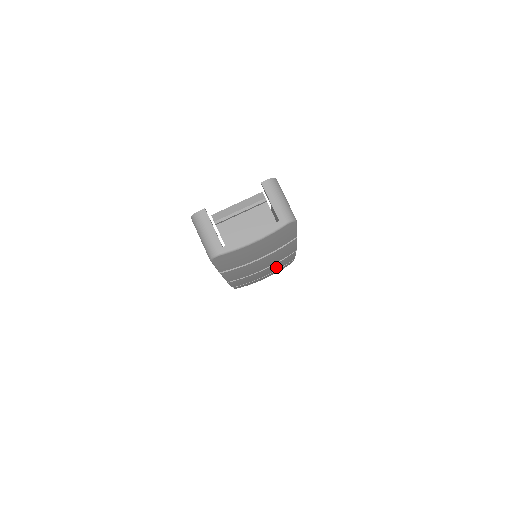
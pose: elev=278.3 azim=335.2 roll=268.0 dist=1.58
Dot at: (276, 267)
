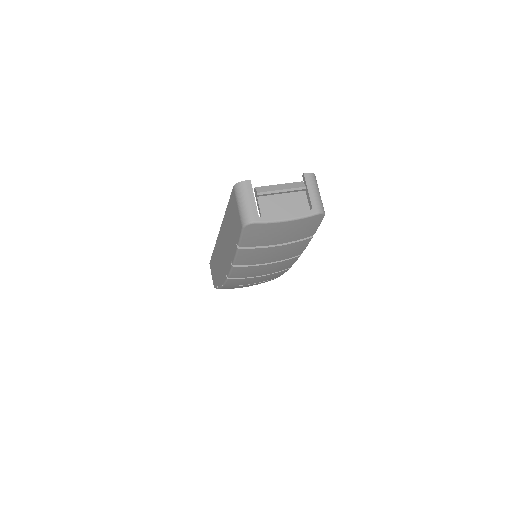
Dot at: (276, 268)
